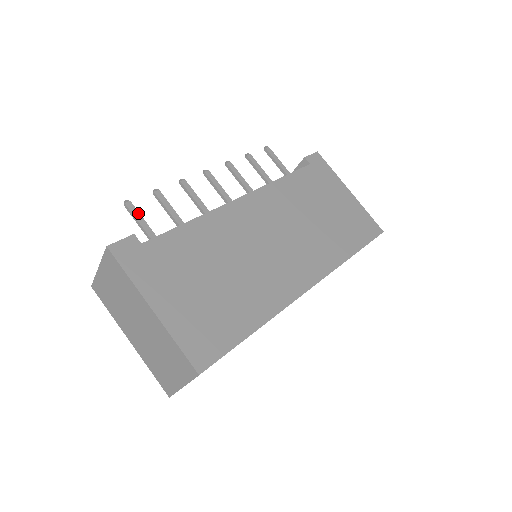
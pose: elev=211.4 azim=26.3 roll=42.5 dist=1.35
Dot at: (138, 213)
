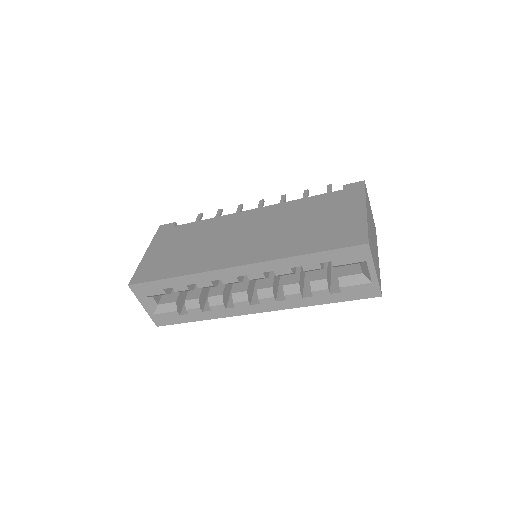
Dot at: (199, 218)
